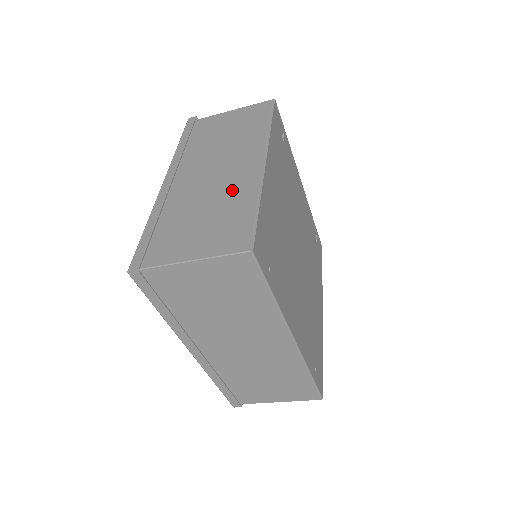
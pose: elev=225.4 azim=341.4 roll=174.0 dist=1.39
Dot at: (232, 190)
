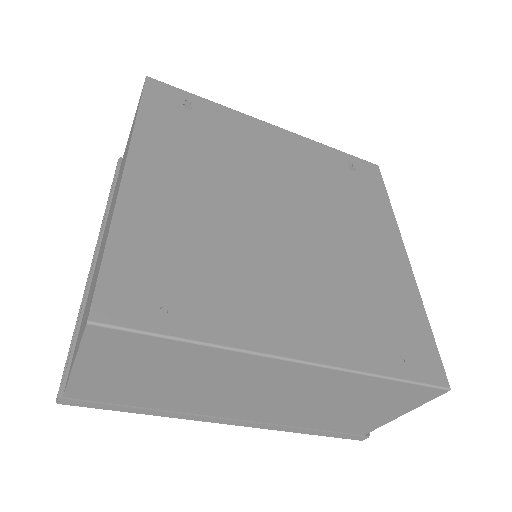
Dot at: (106, 234)
